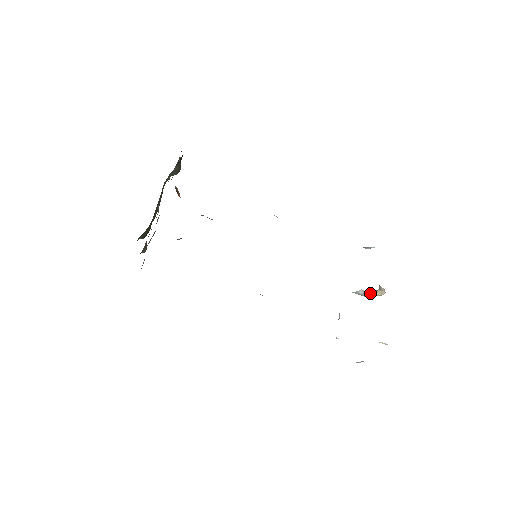
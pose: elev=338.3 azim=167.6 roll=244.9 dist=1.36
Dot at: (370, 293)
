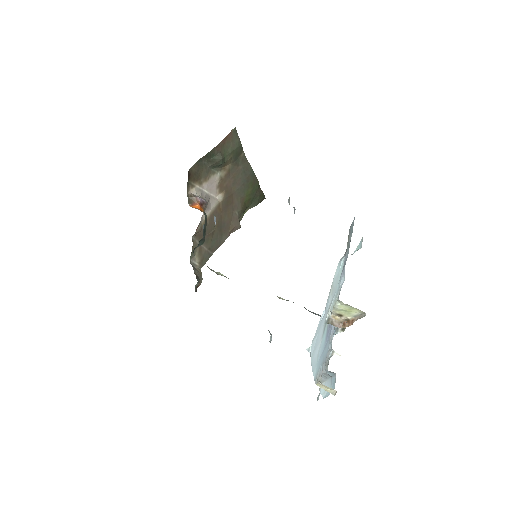
Dot at: occluded
